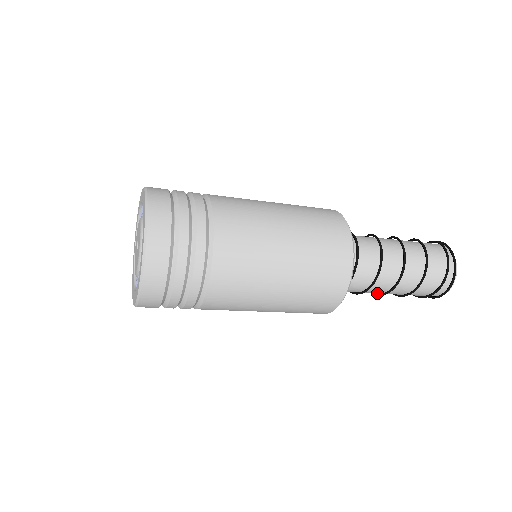
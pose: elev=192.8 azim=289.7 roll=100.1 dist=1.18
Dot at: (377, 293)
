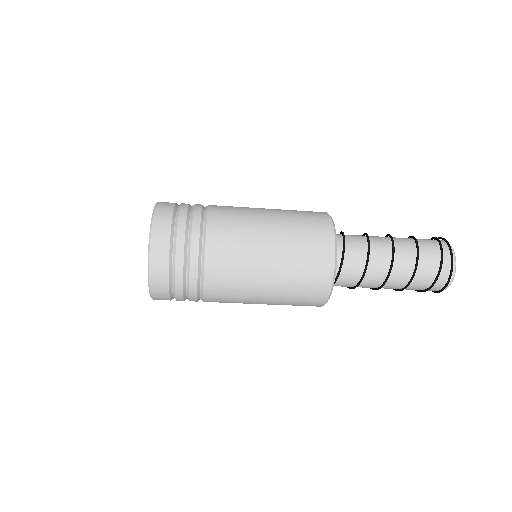
Dot at: (383, 283)
